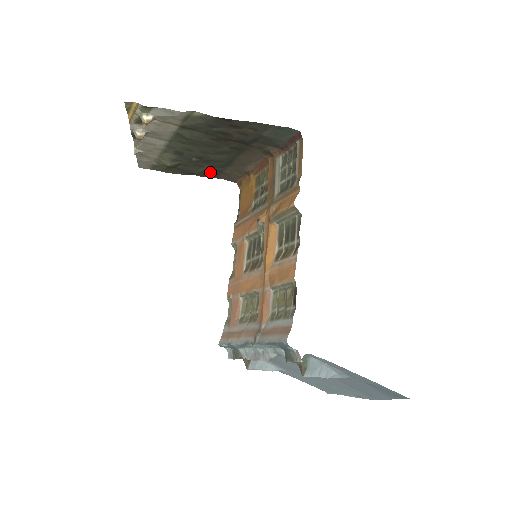
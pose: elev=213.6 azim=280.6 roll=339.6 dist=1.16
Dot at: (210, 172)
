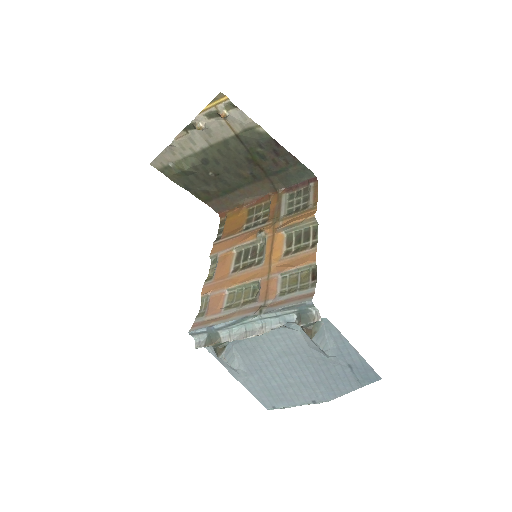
Dot at: (208, 194)
